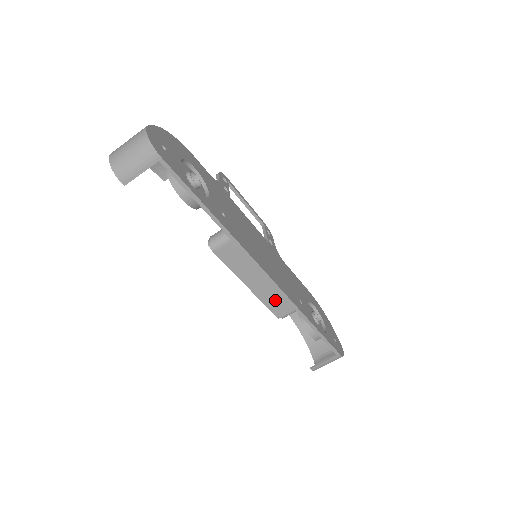
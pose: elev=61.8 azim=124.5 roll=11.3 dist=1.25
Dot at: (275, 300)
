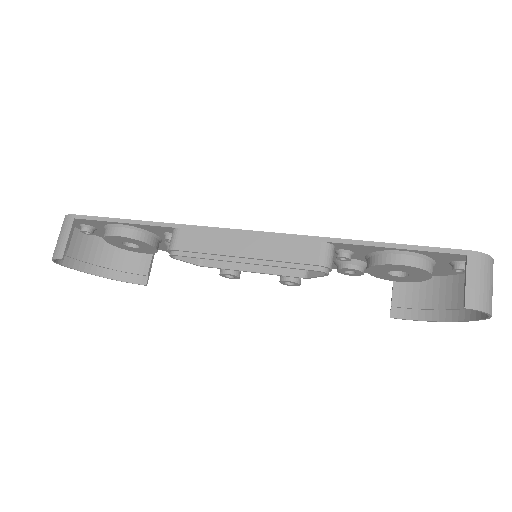
Dot at: (287, 250)
